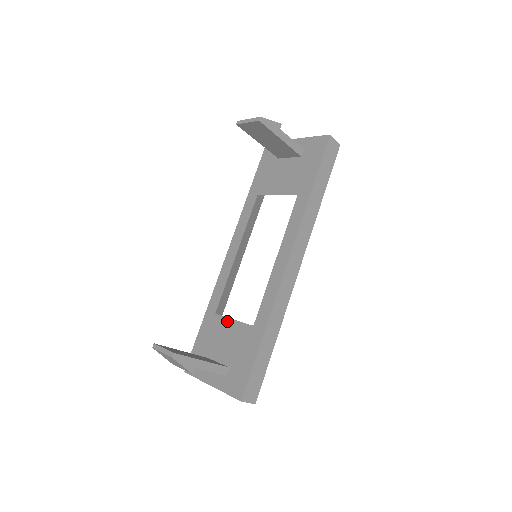
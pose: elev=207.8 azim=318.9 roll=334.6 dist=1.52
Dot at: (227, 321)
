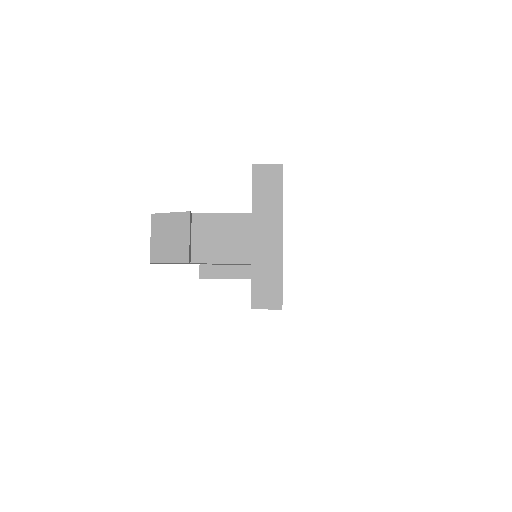
Dot at: occluded
